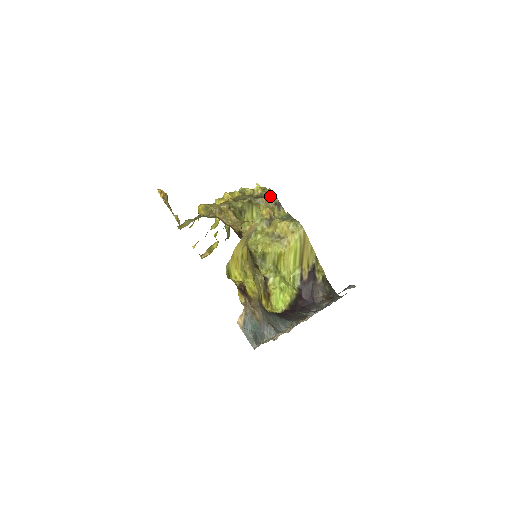
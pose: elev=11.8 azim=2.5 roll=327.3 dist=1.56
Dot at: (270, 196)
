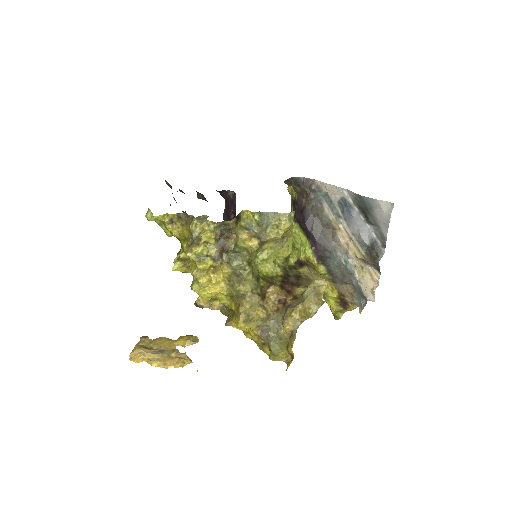
Dot at: (231, 228)
